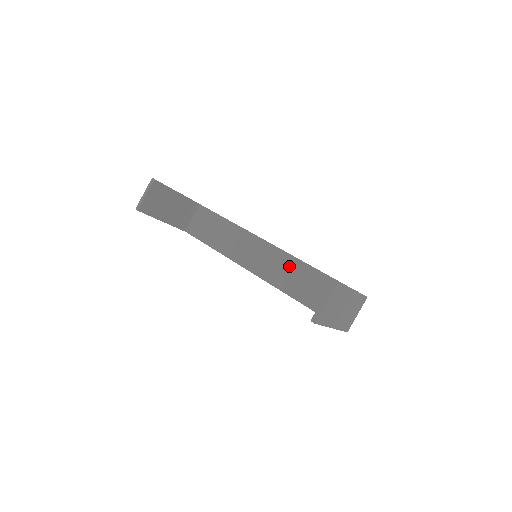
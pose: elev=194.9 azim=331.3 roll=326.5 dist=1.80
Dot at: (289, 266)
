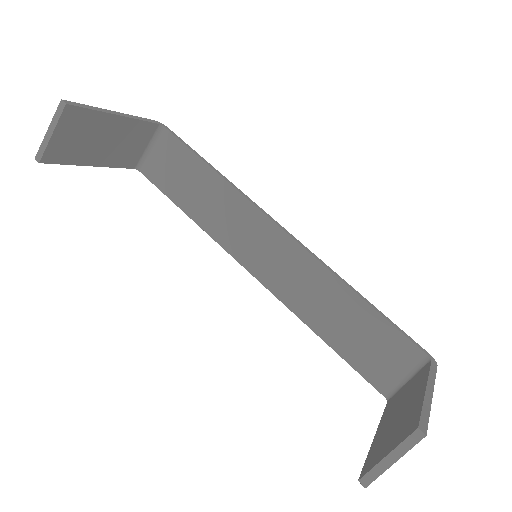
Dot at: (309, 276)
